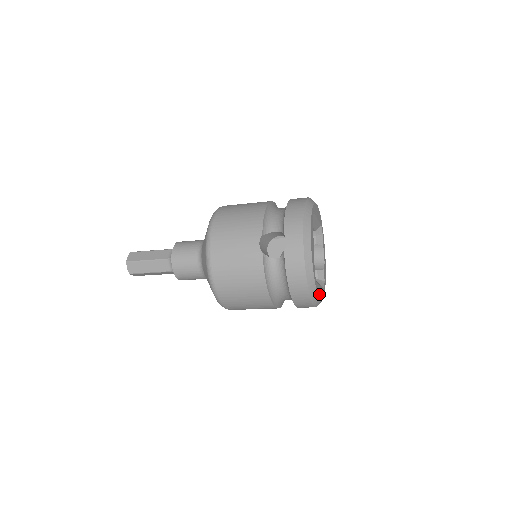
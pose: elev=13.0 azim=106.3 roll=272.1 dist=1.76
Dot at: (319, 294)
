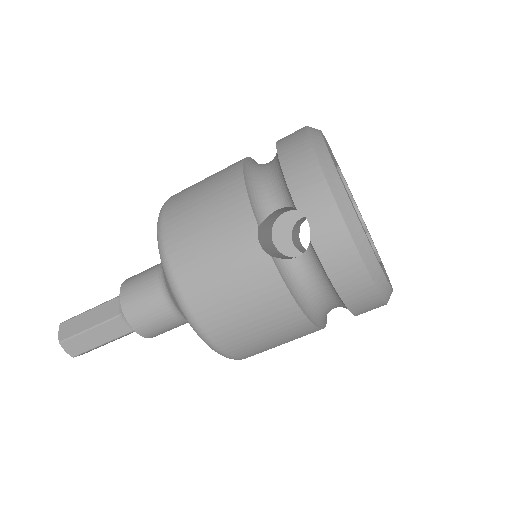
Dot at: occluded
